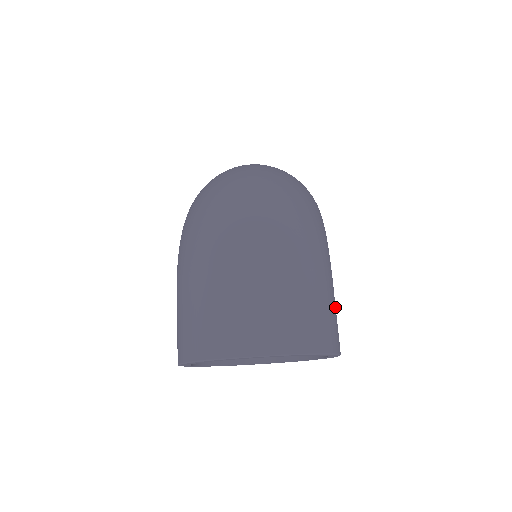
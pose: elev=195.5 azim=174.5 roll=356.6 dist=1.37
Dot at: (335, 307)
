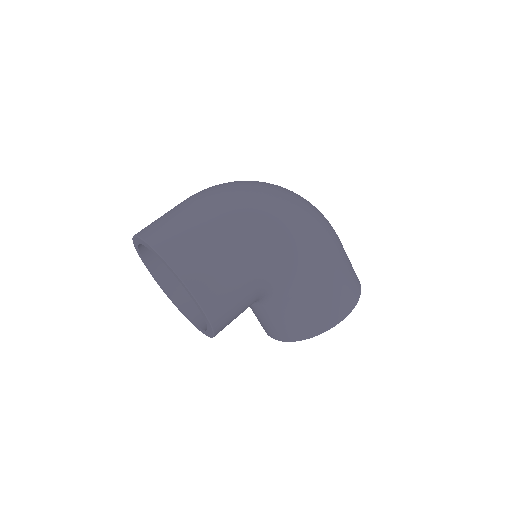
Dot at: (223, 267)
